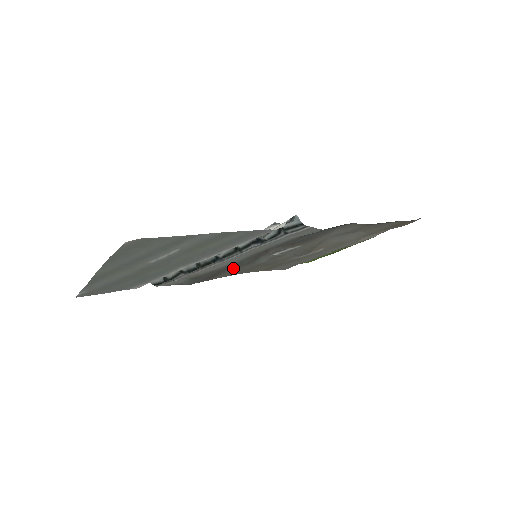
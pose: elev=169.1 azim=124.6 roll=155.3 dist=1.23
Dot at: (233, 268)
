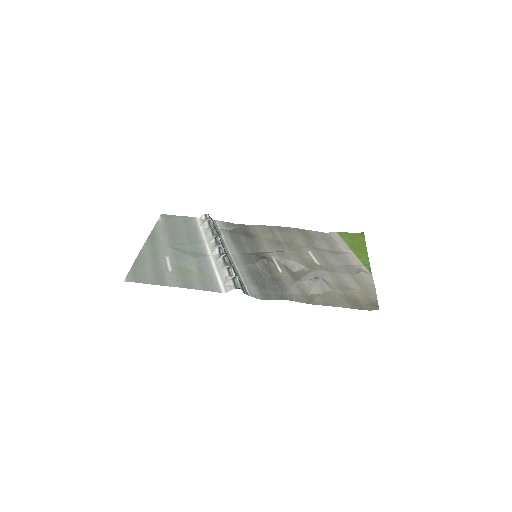
Dot at: (255, 241)
